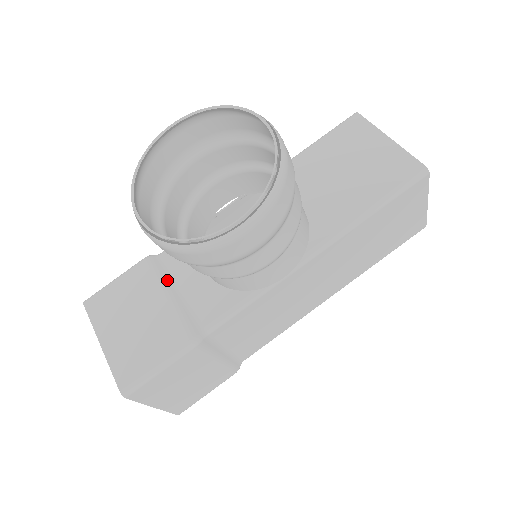
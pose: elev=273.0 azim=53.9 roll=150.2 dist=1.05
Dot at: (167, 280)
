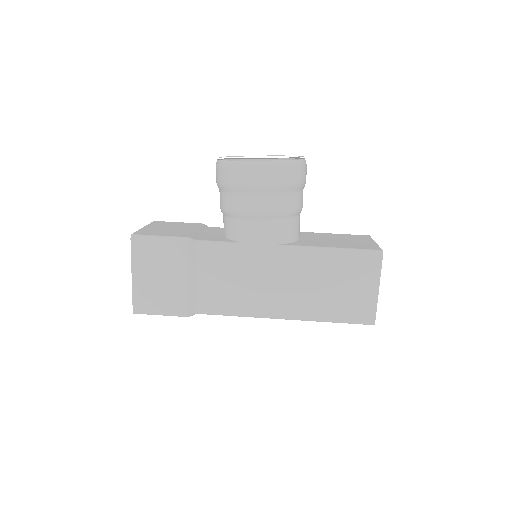
Dot at: (202, 229)
